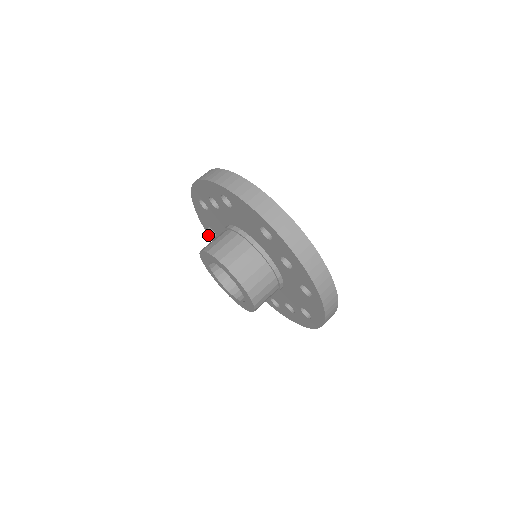
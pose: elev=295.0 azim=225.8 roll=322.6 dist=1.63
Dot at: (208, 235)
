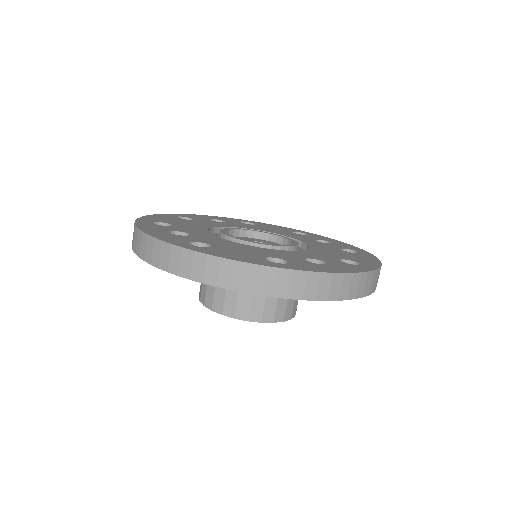
Dot at: occluded
